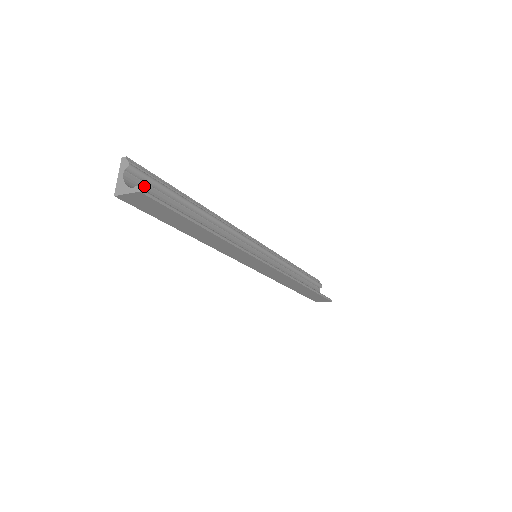
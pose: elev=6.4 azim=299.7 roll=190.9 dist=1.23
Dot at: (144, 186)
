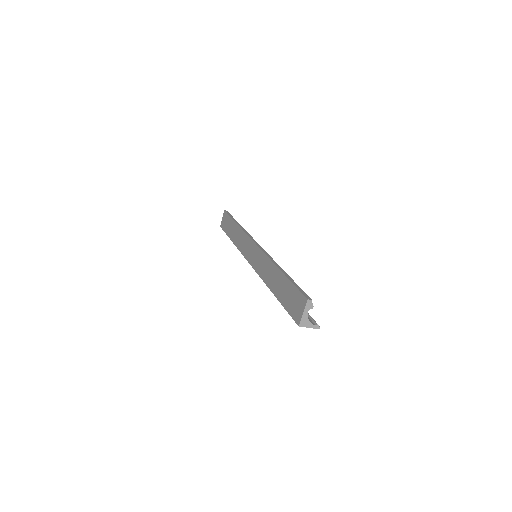
Dot at: occluded
